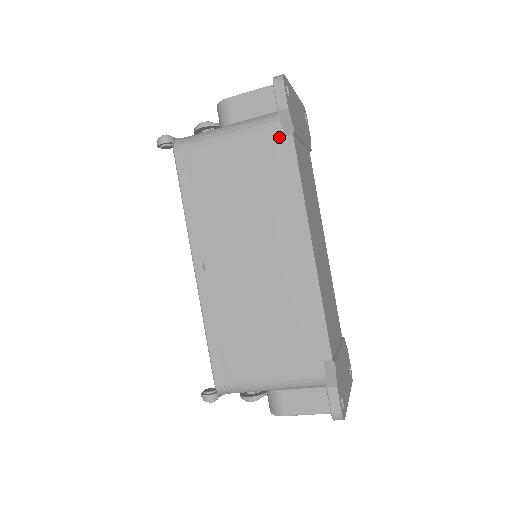
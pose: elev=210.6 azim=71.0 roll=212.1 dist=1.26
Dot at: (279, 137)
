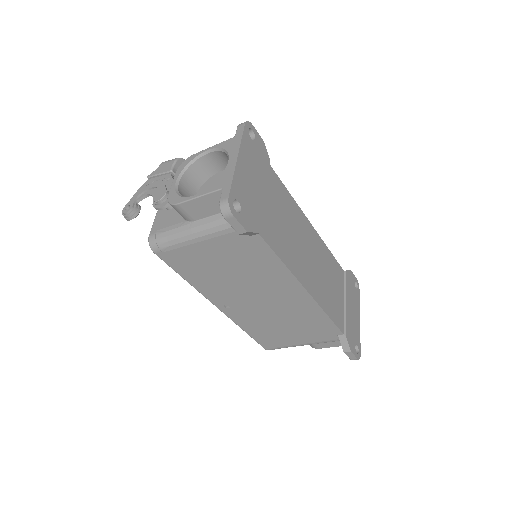
Dot at: (246, 236)
